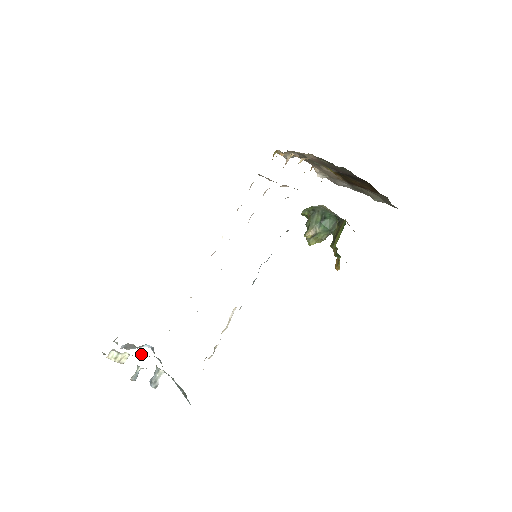
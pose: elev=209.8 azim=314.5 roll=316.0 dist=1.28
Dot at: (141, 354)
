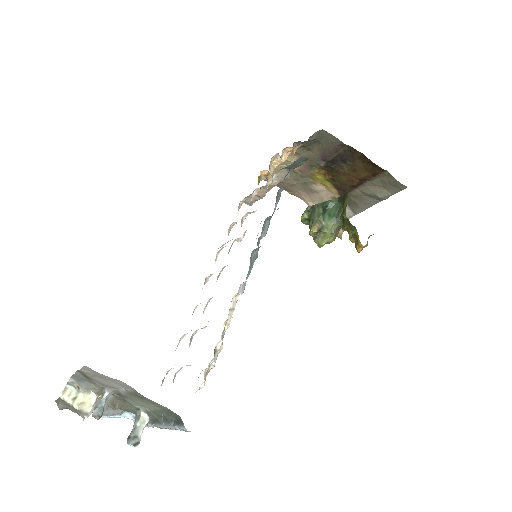
Dot at: (115, 404)
